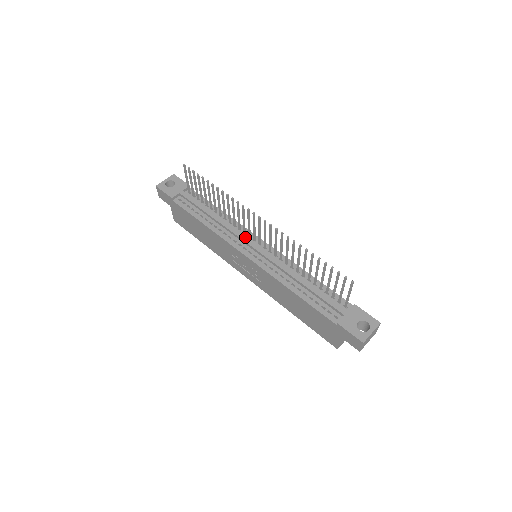
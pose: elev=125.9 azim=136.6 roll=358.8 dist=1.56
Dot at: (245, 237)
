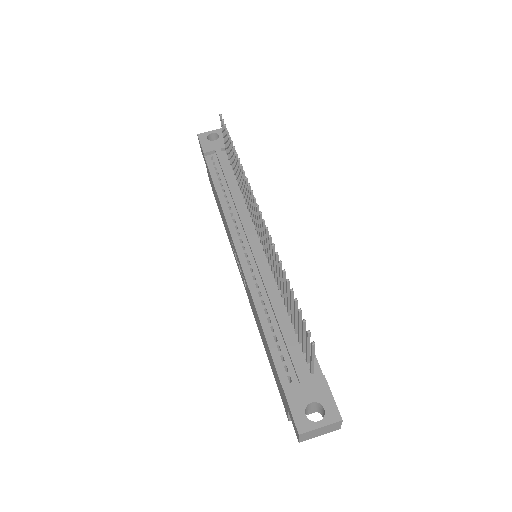
Dot at: (249, 227)
